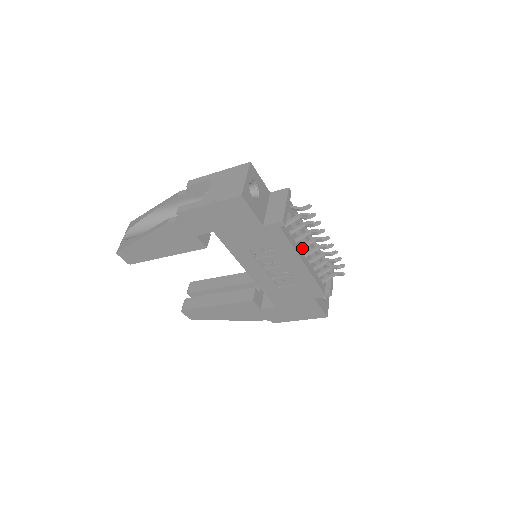
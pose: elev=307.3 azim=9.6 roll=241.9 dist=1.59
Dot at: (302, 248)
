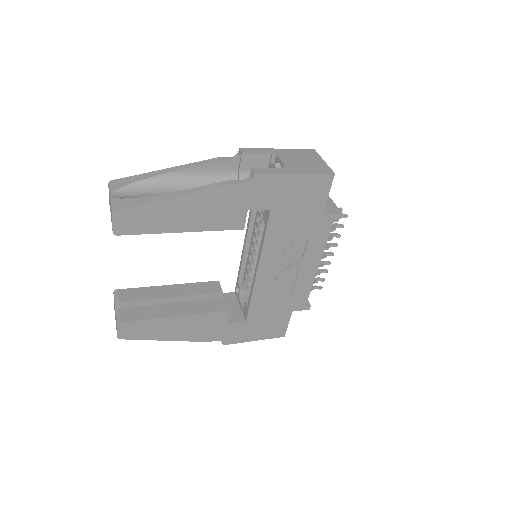
Dot at: occluded
